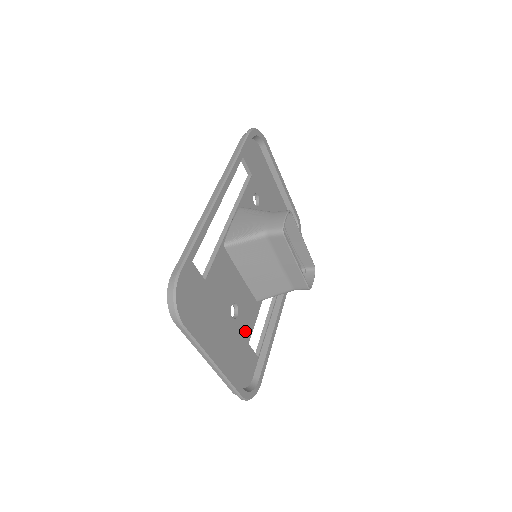
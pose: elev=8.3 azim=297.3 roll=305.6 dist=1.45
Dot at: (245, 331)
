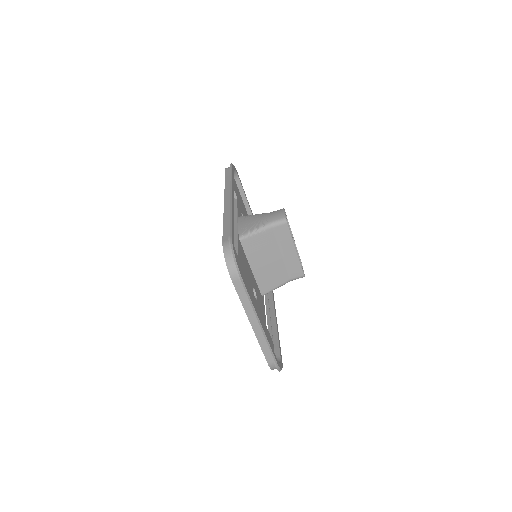
Dot at: (262, 315)
